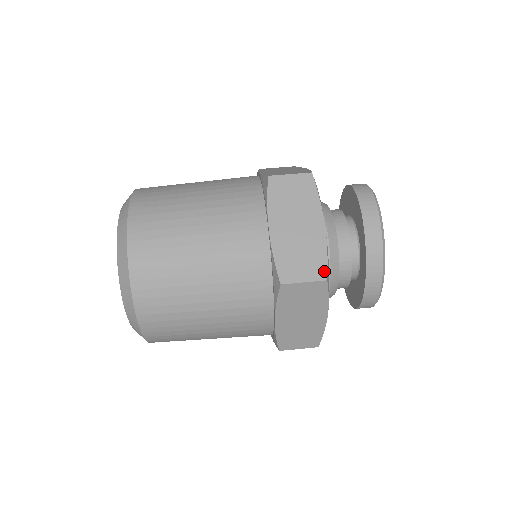
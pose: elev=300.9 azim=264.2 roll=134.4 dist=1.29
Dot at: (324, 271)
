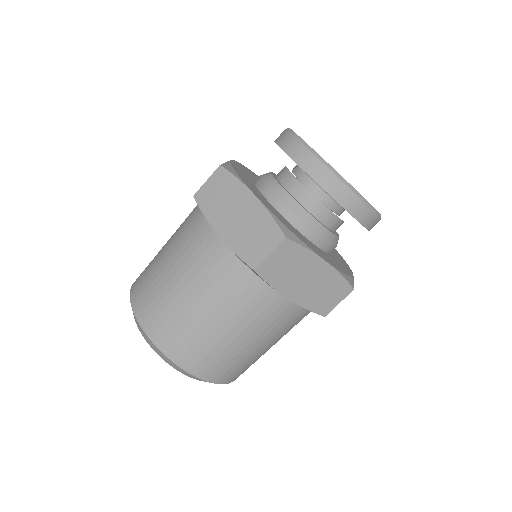
Dot at: (279, 232)
